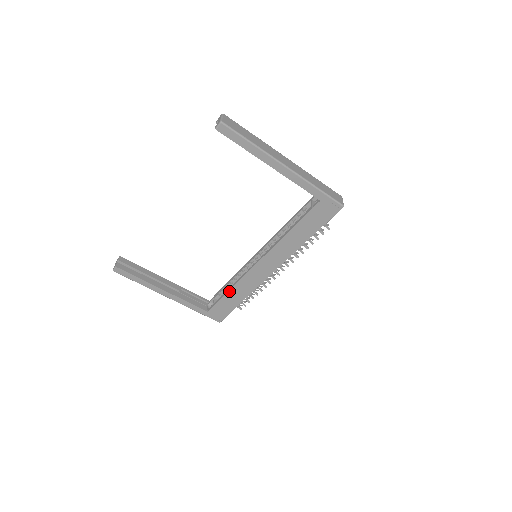
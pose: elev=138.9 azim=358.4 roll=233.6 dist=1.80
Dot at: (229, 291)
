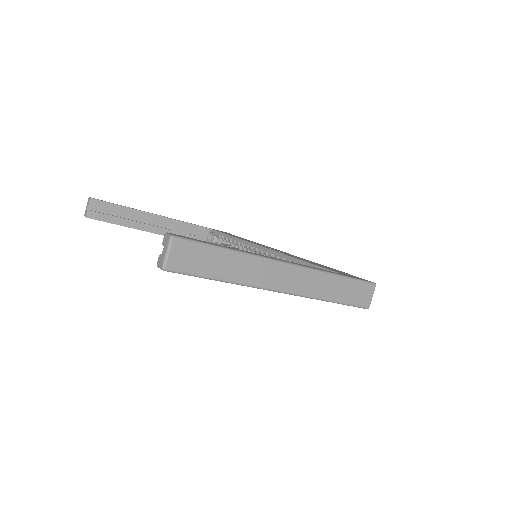
Dot at: occluded
